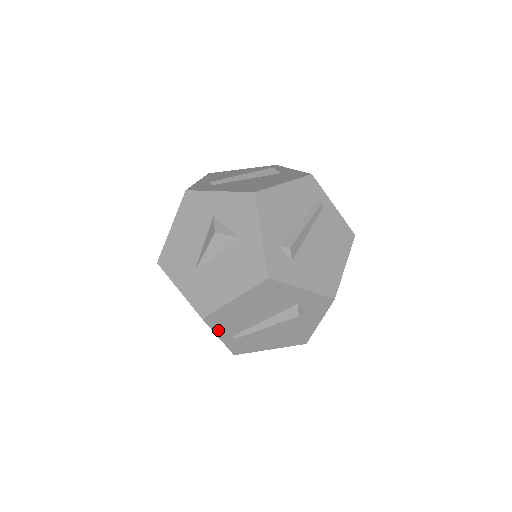
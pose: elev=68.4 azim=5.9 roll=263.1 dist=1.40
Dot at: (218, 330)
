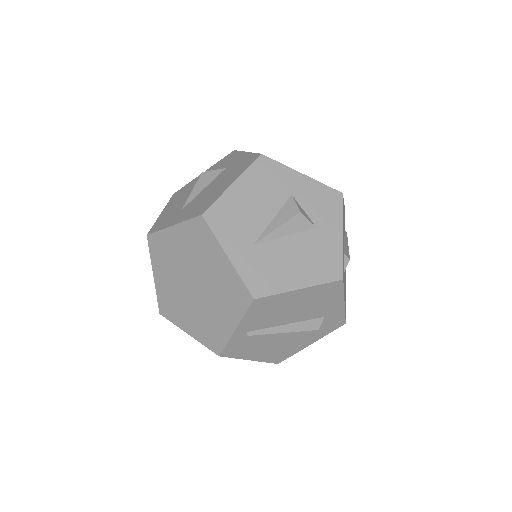
Dot at: (247, 319)
